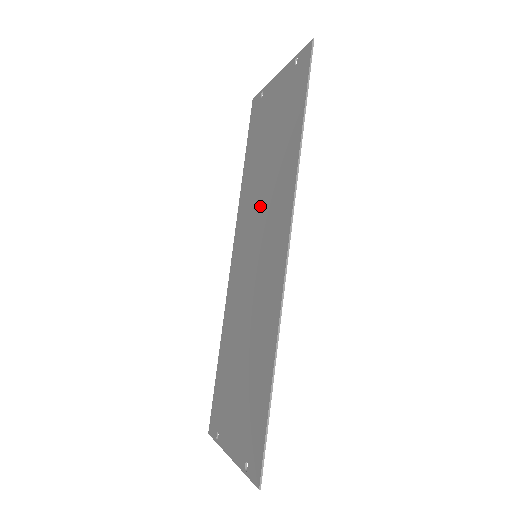
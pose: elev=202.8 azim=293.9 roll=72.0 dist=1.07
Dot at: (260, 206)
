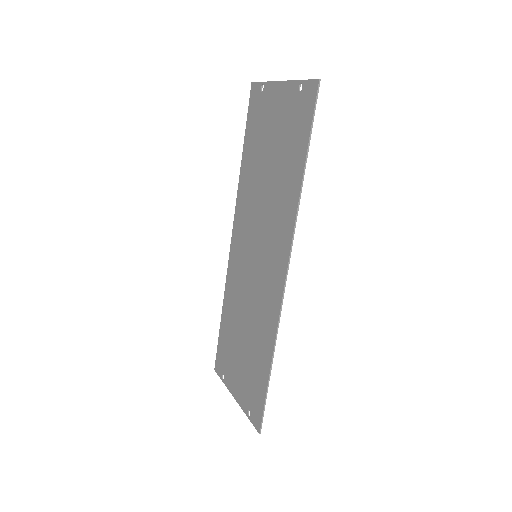
Dot at: (260, 213)
